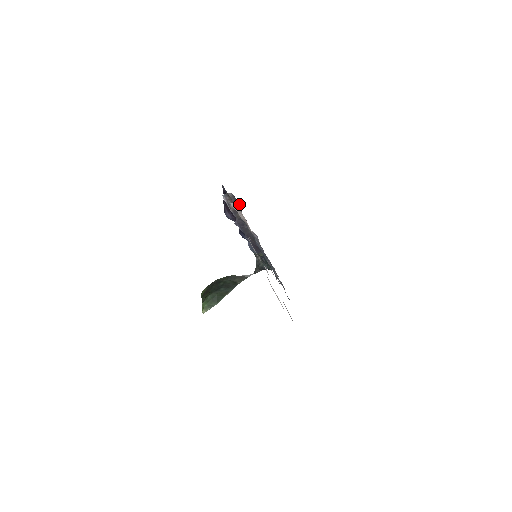
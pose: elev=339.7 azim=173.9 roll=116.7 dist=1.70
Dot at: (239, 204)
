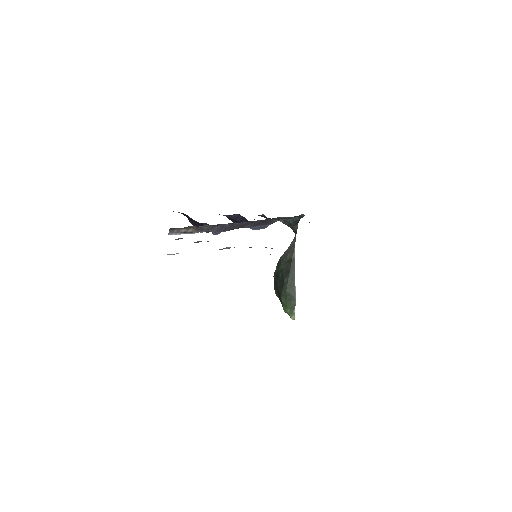
Dot at: occluded
